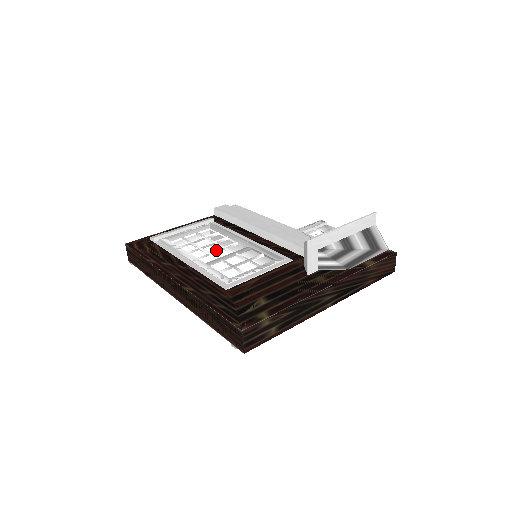
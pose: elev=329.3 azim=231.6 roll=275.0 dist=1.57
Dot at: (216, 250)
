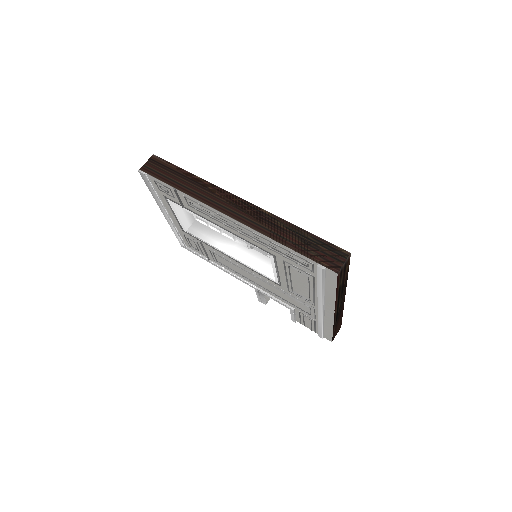
Dot at: occluded
